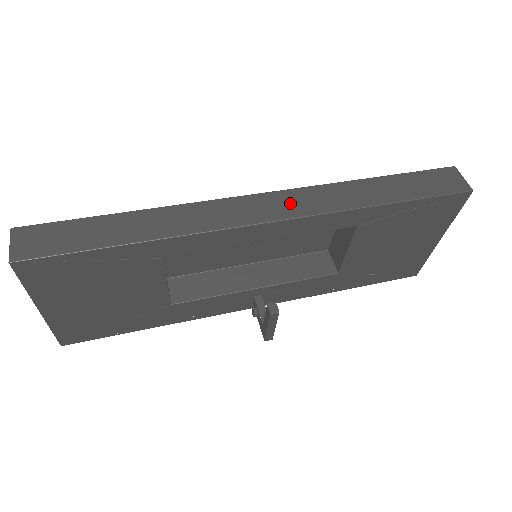
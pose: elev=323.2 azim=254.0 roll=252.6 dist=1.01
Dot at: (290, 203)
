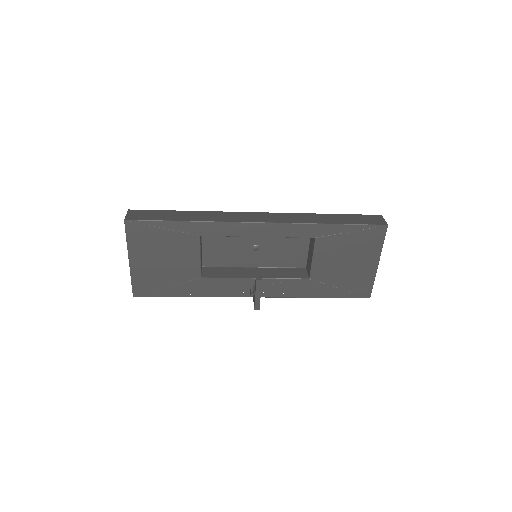
Dot at: (274, 217)
